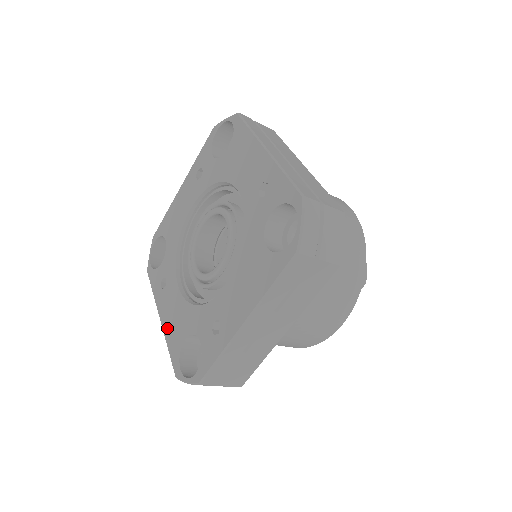
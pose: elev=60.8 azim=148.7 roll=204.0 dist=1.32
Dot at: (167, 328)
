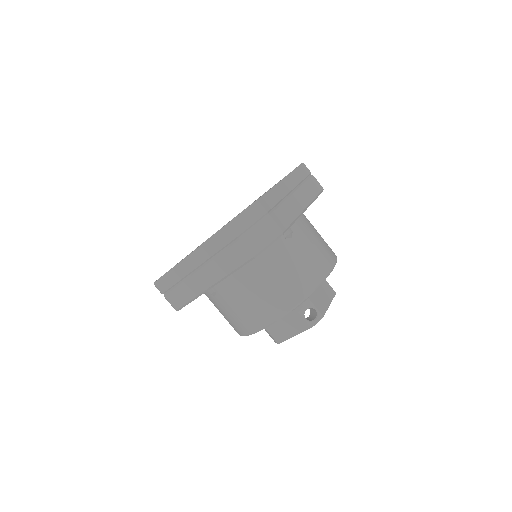
Dot at: occluded
